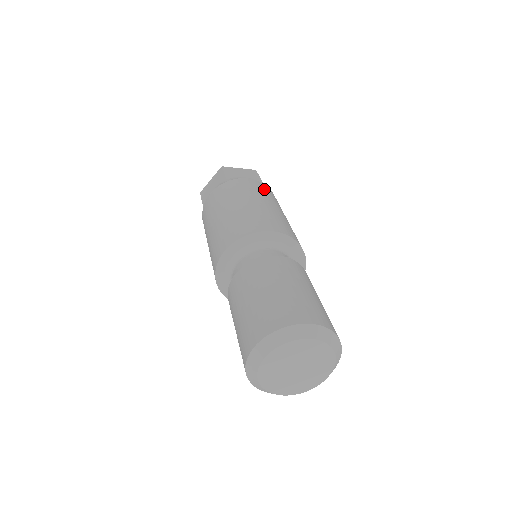
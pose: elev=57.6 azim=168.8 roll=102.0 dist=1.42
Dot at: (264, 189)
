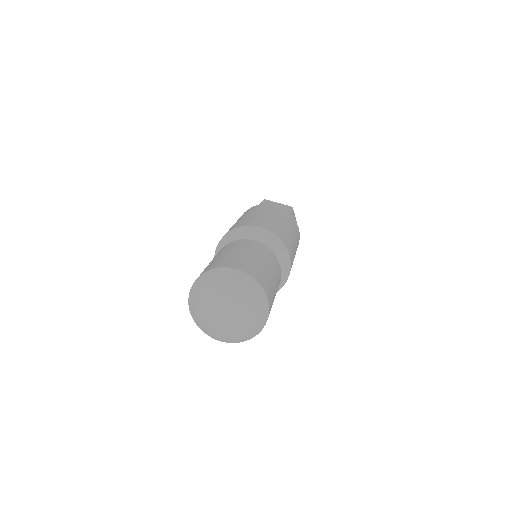
Dot at: (298, 243)
